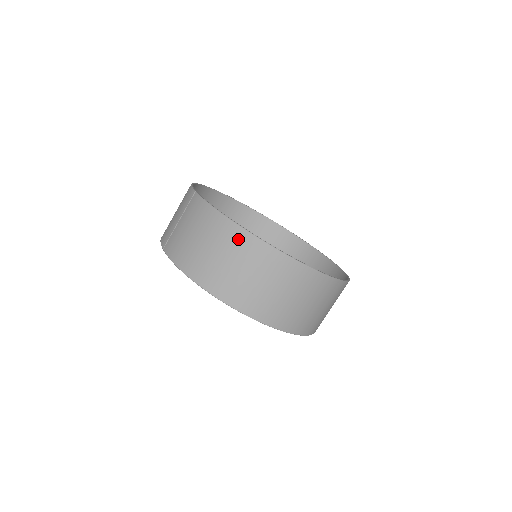
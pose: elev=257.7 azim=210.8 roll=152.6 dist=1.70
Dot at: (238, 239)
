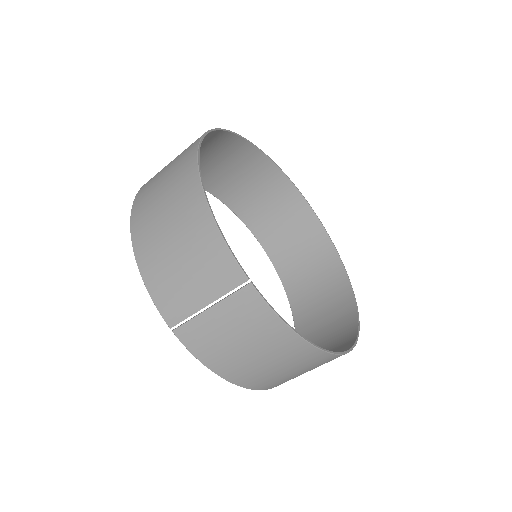
Dot at: (311, 358)
